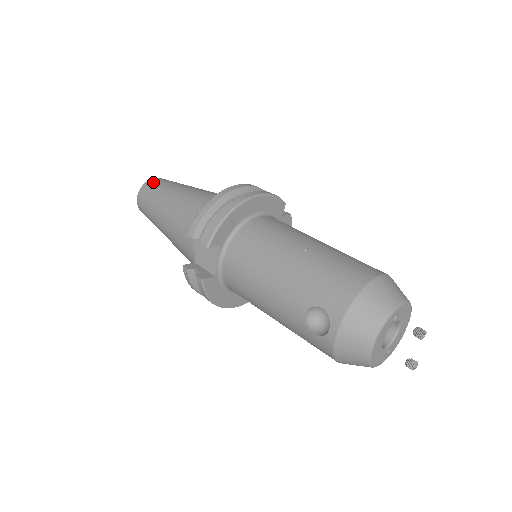
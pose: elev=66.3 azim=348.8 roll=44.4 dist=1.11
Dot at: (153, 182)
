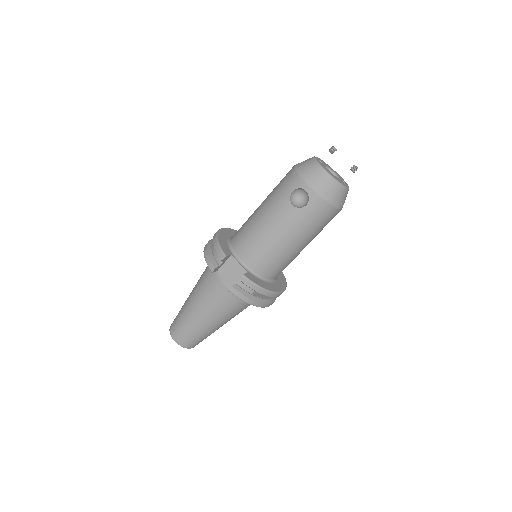
Dot at: (173, 322)
